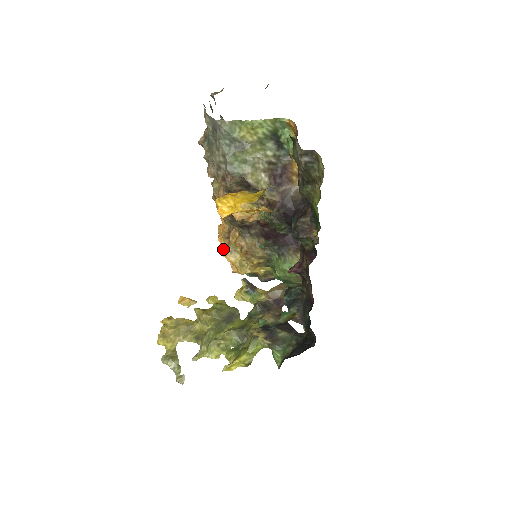
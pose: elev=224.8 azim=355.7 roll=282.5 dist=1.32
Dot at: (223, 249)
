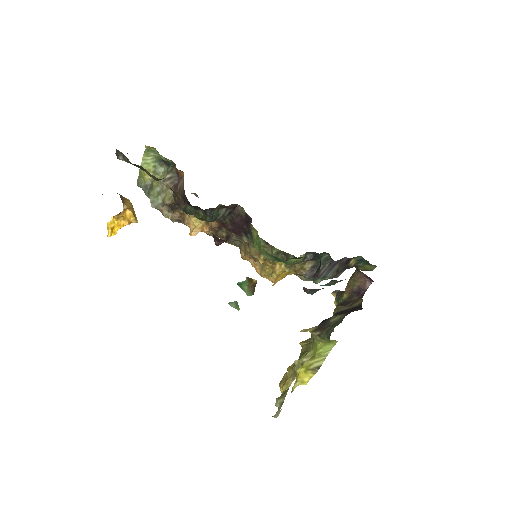
Dot at: (257, 271)
